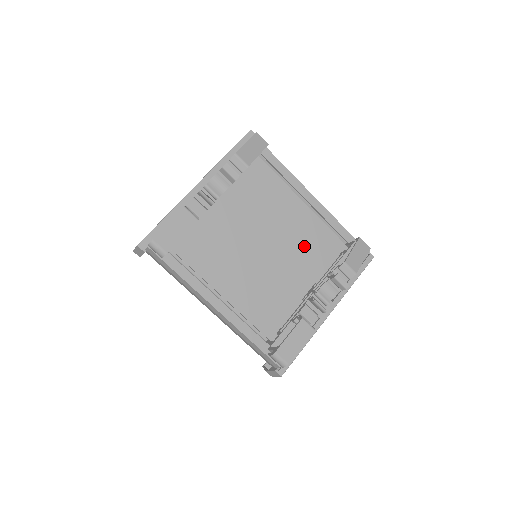
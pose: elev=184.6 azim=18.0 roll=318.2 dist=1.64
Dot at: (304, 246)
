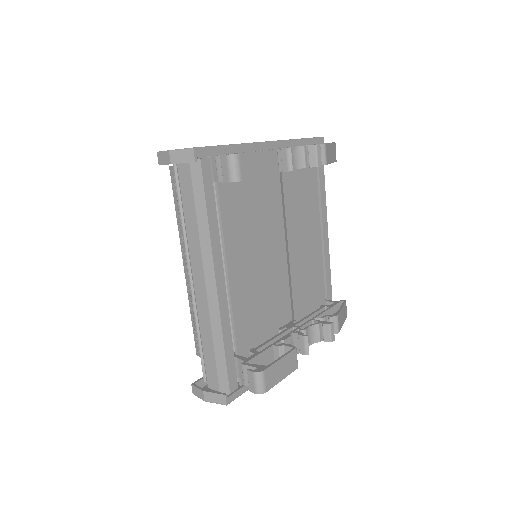
Dot at: (303, 277)
